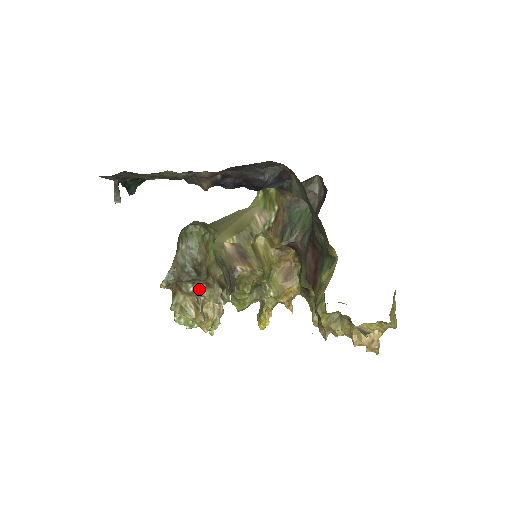
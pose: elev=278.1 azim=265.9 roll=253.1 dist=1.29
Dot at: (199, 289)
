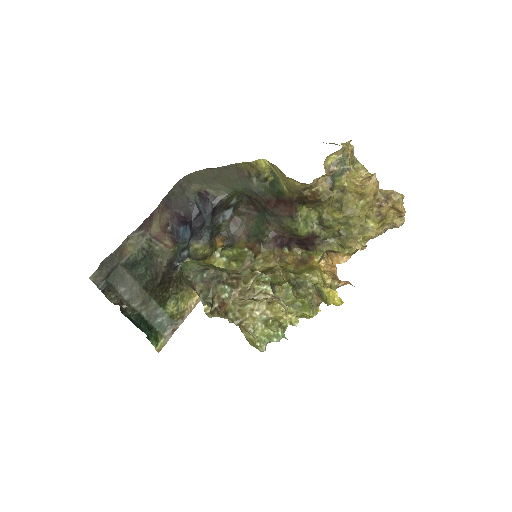
Dot at: (233, 285)
